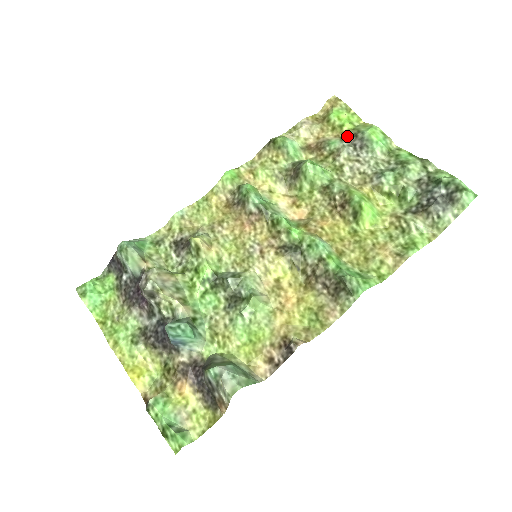
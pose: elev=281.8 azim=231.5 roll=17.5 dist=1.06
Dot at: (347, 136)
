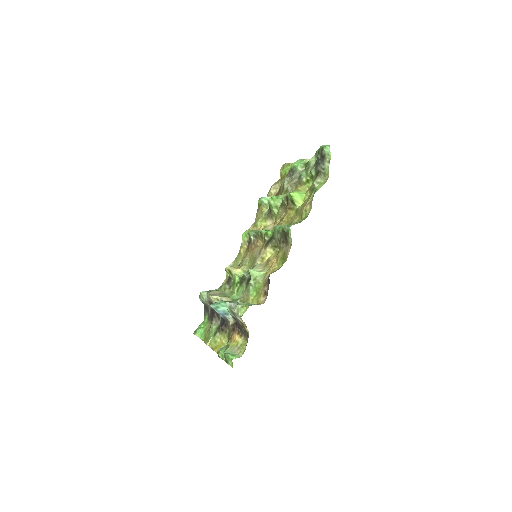
Dot at: occluded
